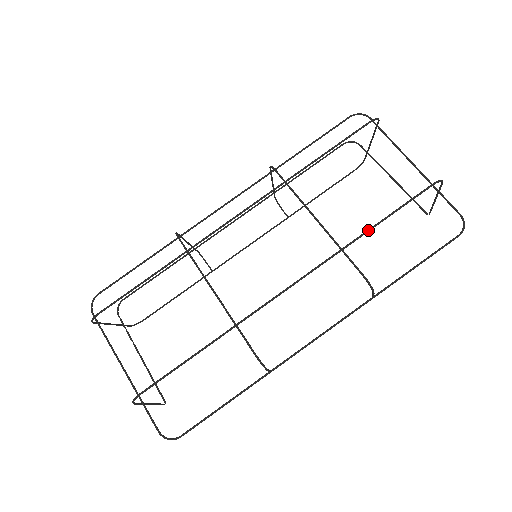
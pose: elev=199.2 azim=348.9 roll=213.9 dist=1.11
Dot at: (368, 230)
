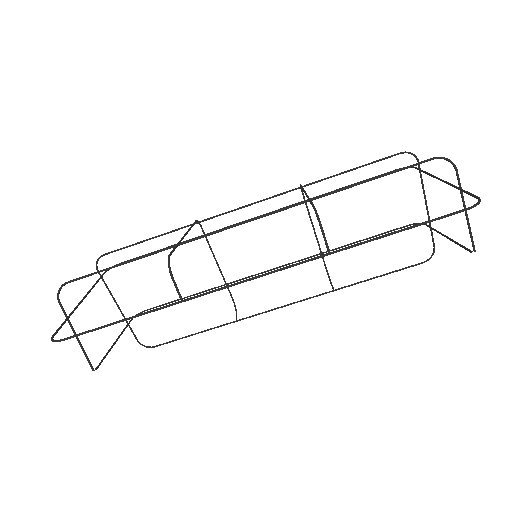
Dot at: (345, 187)
